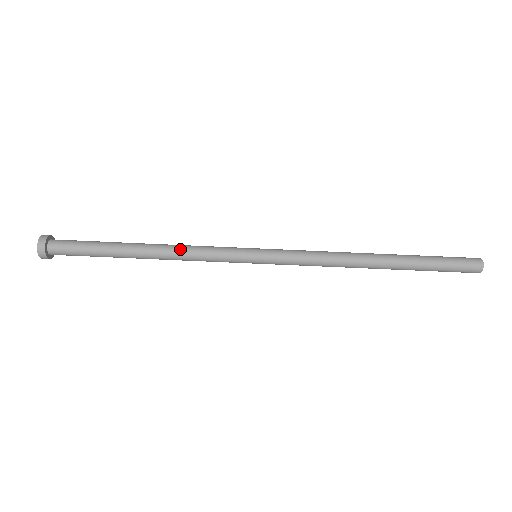
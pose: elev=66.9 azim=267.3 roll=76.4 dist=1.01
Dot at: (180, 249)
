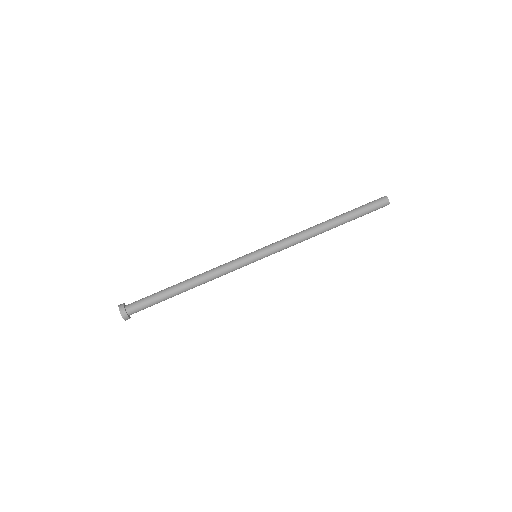
Dot at: (208, 271)
